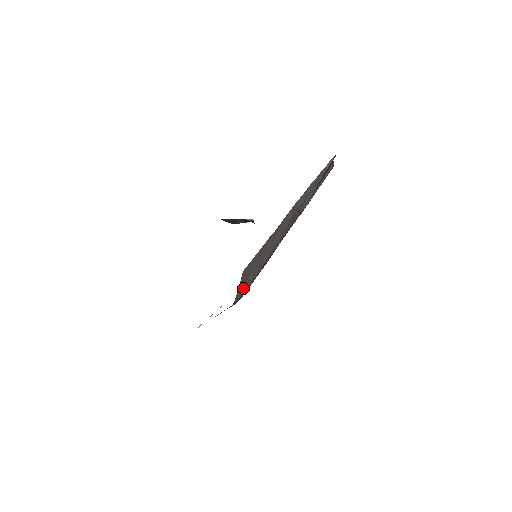
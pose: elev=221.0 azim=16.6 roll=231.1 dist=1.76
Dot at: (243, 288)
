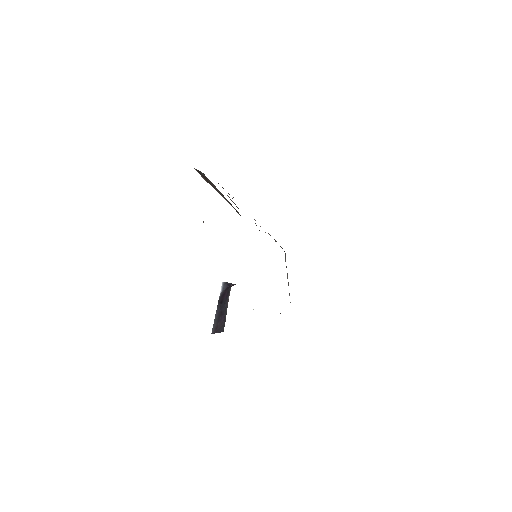
Dot at: (275, 240)
